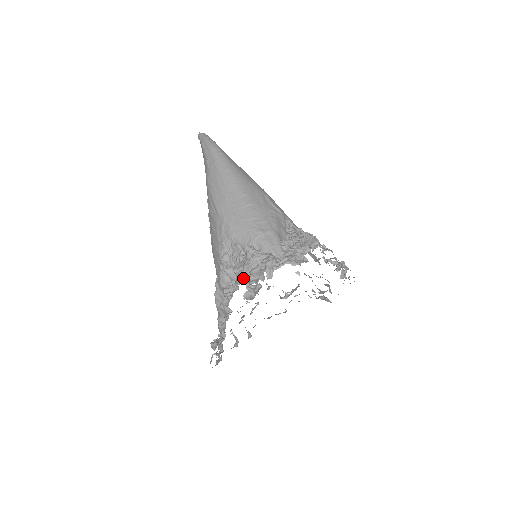
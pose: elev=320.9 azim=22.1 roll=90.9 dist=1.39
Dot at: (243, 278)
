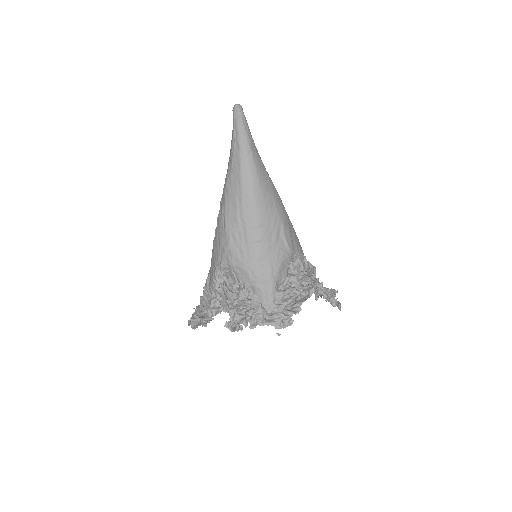
Dot at: (229, 310)
